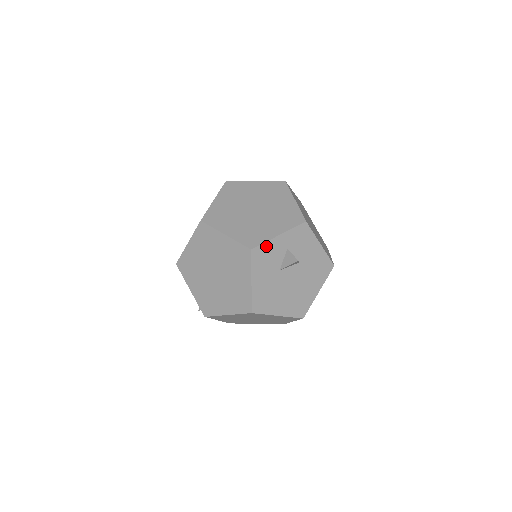
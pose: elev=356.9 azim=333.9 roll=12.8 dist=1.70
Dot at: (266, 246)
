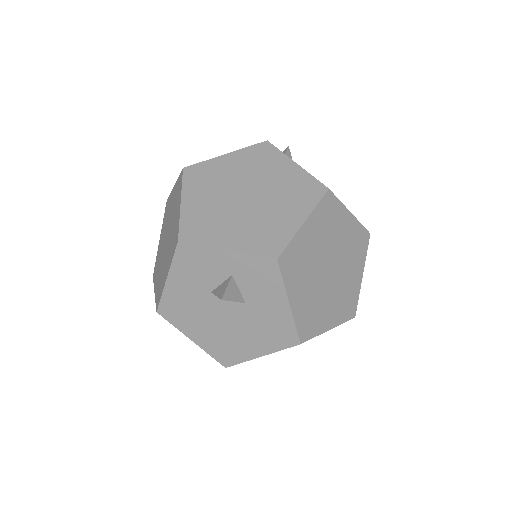
Dot at: (201, 251)
